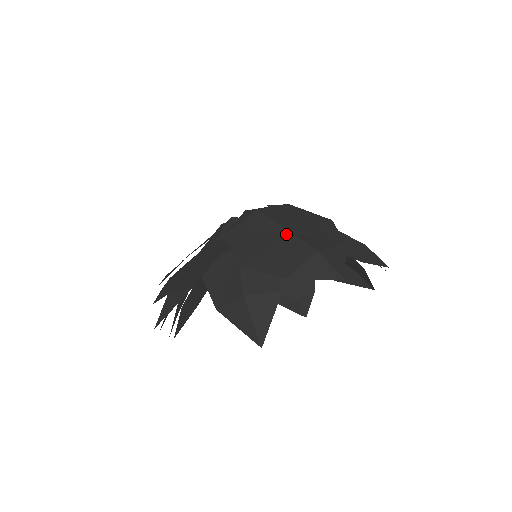
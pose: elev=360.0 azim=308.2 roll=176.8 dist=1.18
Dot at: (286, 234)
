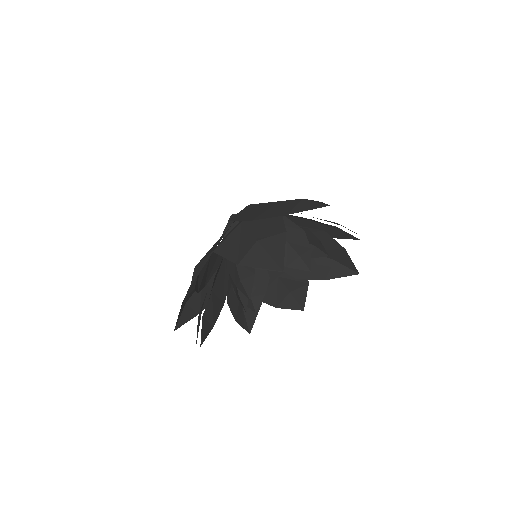
Dot at: (276, 202)
